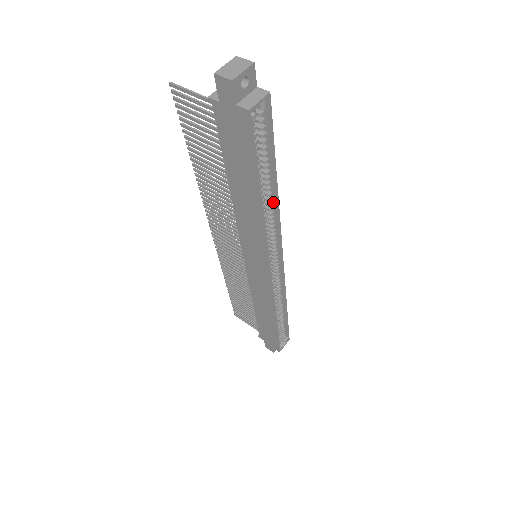
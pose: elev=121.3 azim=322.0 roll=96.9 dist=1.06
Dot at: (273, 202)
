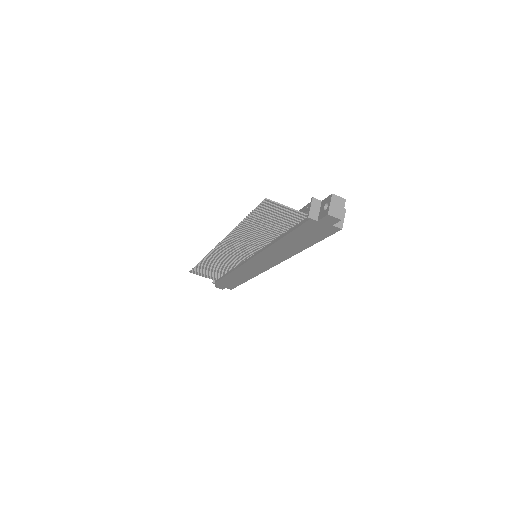
Dot at: occluded
